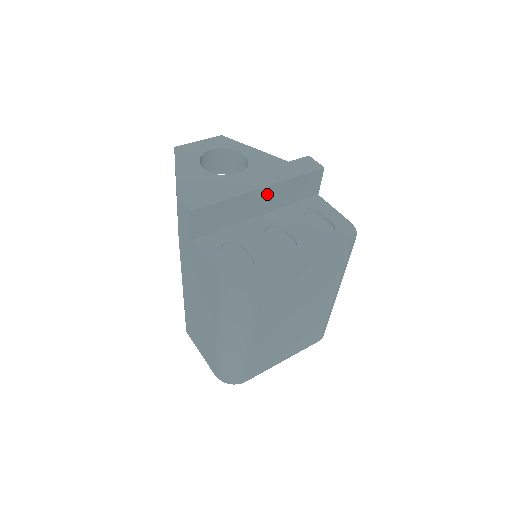
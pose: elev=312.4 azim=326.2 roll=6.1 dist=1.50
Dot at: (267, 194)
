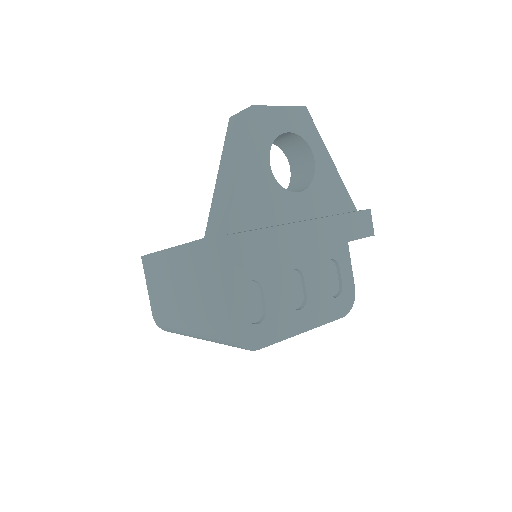
Dot at: occluded
